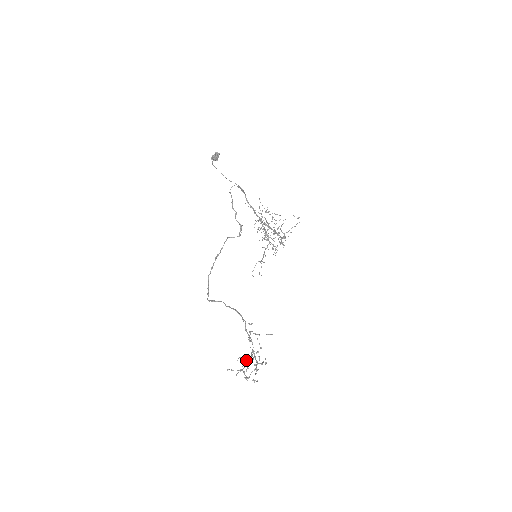
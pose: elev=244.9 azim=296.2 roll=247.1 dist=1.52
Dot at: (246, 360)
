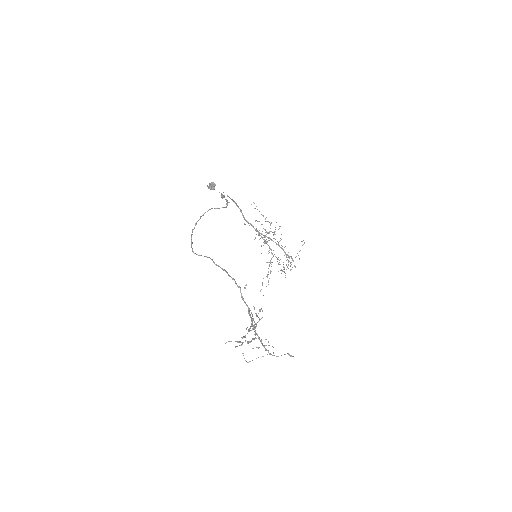
Dot at: occluded
